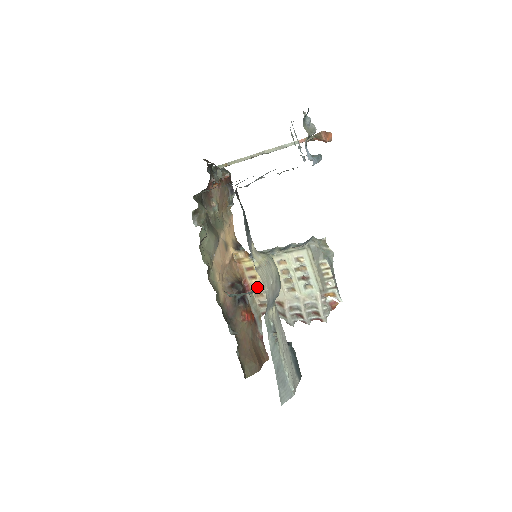
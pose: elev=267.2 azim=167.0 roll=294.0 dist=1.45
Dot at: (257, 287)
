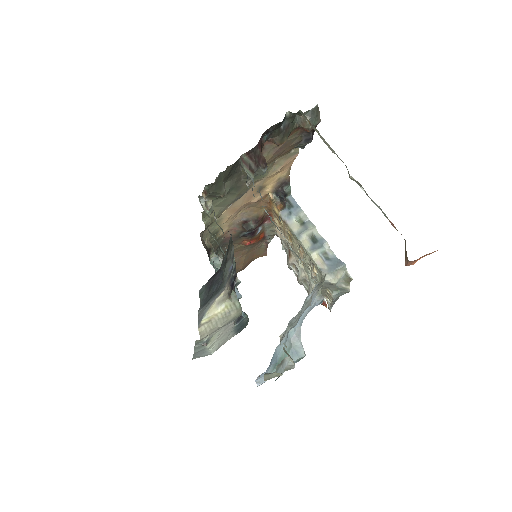
Dot at: (278, 226)
